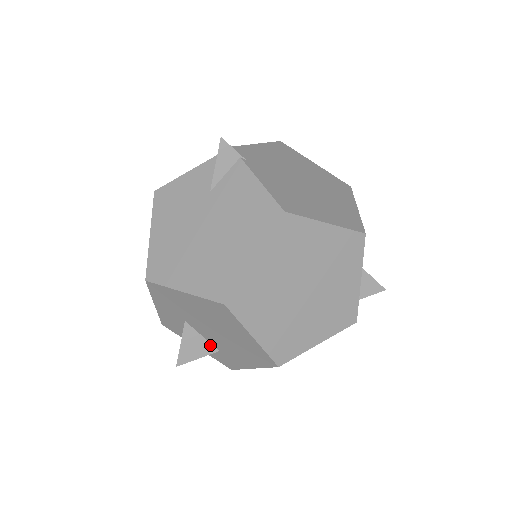
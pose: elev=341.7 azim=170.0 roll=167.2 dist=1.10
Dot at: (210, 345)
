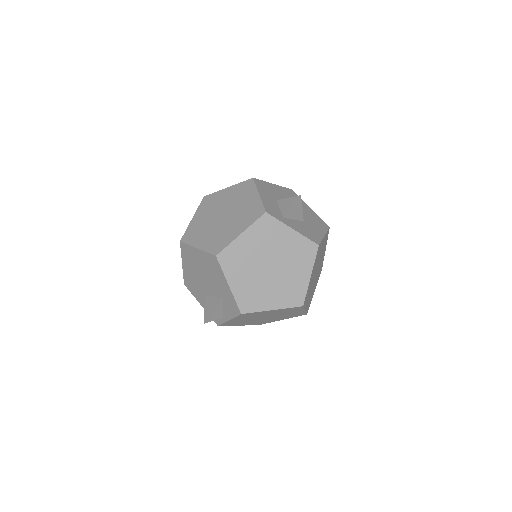
Dot at: (218, 299)
